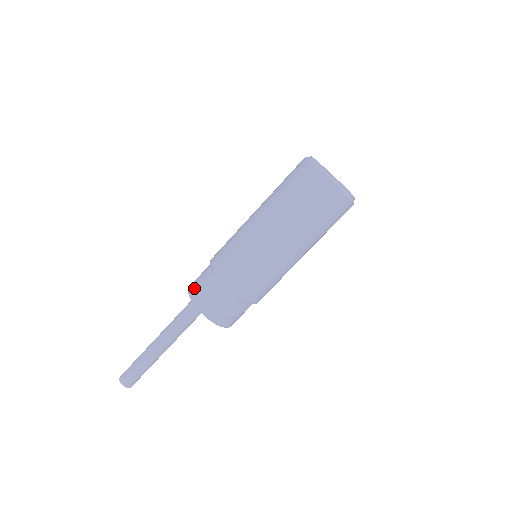
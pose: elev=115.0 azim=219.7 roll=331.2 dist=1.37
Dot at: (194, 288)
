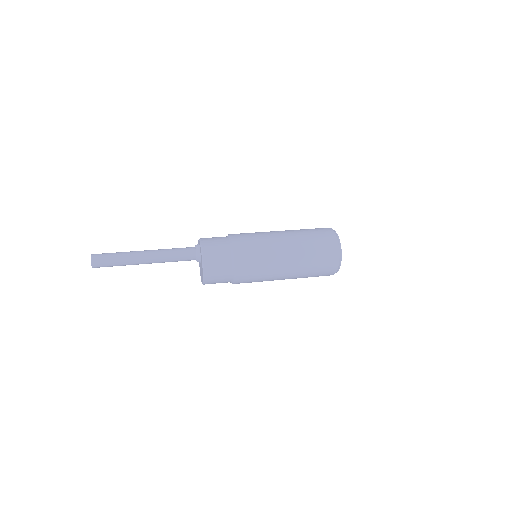
Dot at: (209, 246)
